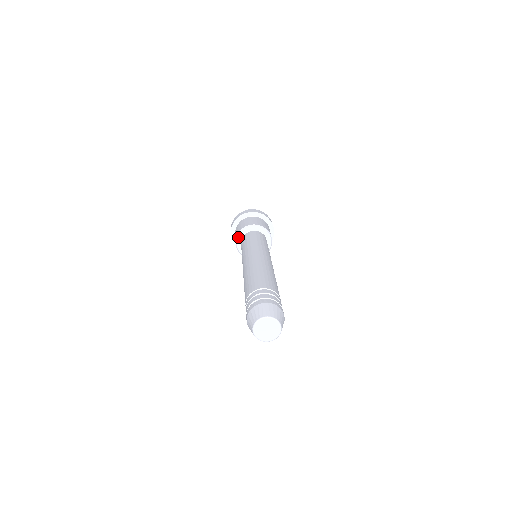
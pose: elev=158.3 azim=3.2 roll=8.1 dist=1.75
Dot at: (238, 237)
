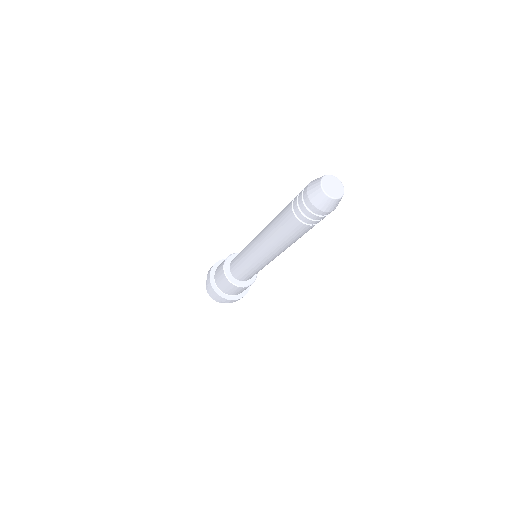
Dot at: (225, 268)
